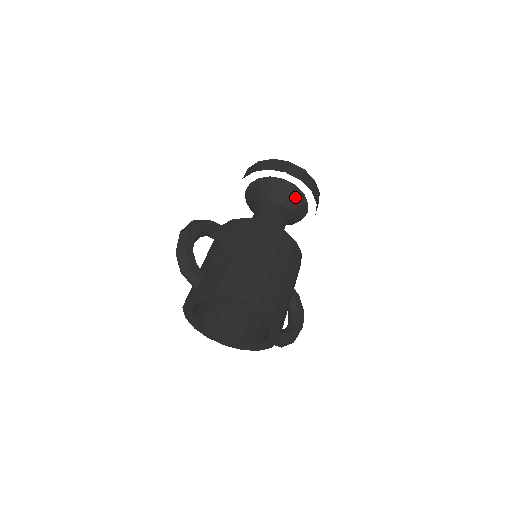
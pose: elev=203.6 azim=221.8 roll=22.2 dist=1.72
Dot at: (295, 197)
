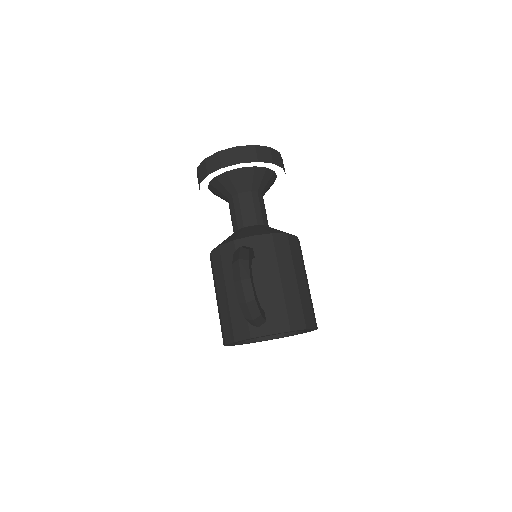
Dot at: (271, 182)
